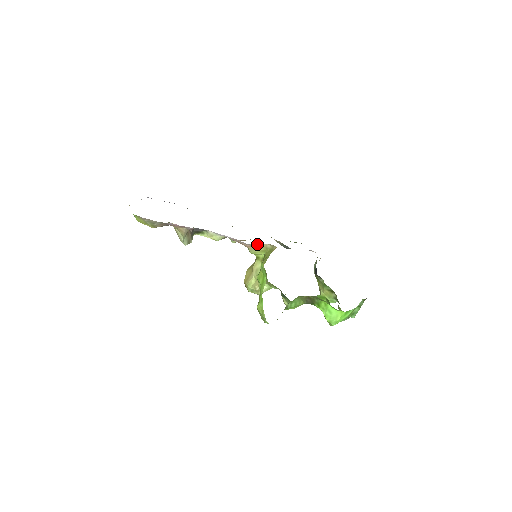
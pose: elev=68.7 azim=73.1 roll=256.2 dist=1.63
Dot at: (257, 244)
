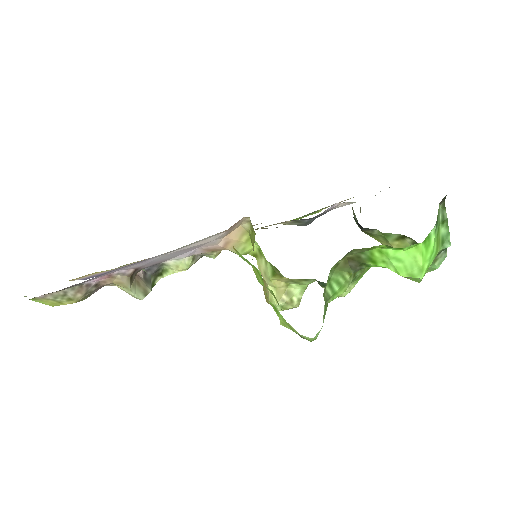
Dot at: (230, 234)
